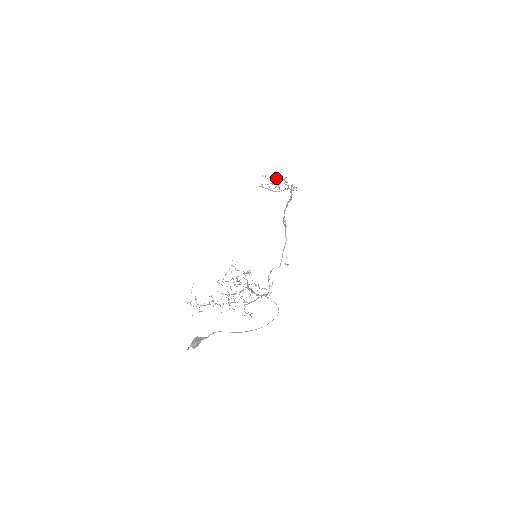
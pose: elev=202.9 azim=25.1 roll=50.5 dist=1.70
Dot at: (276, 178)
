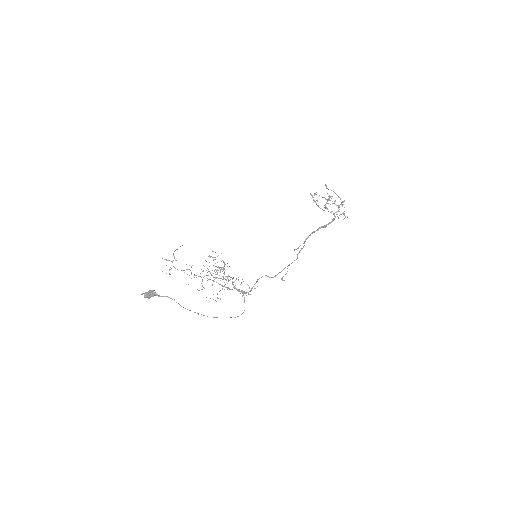
Dot at: (329, 197)
